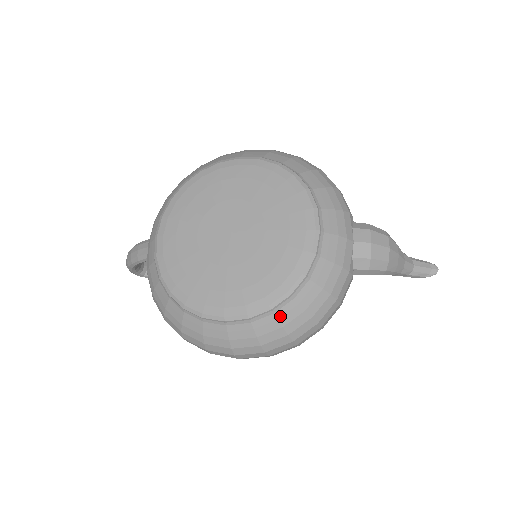
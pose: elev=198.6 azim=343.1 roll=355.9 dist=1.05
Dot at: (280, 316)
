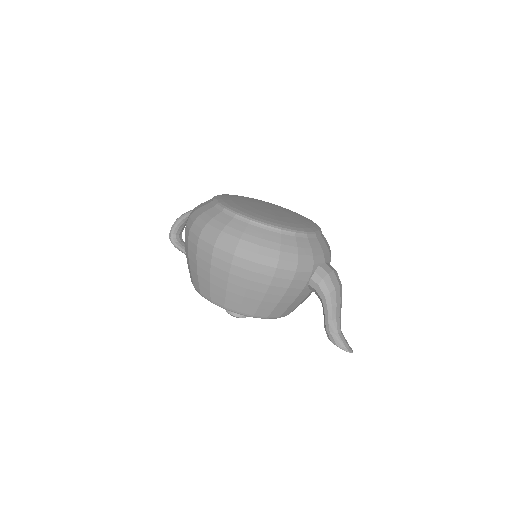
Dot at: (266, 233)
